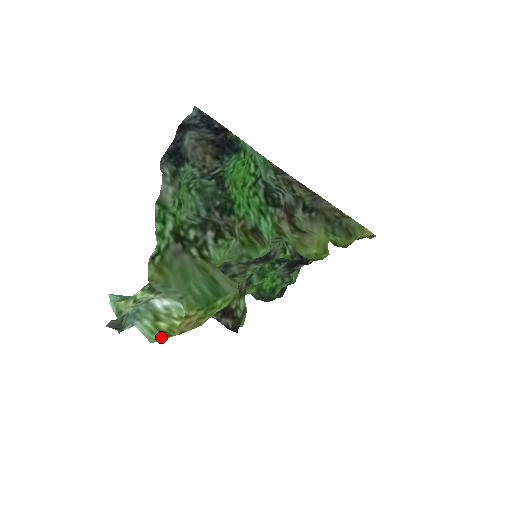
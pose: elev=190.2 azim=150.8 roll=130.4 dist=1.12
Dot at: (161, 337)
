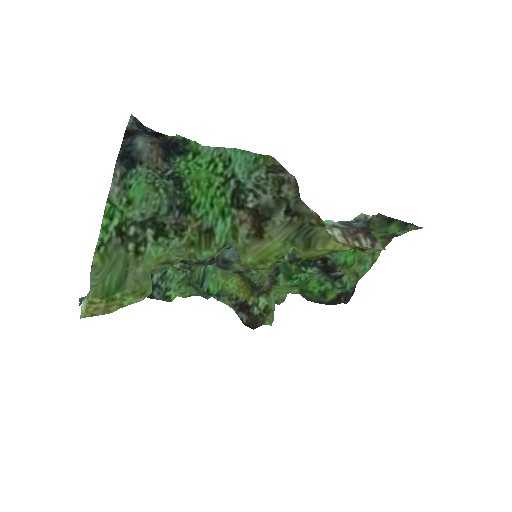
Dot at: occluded
